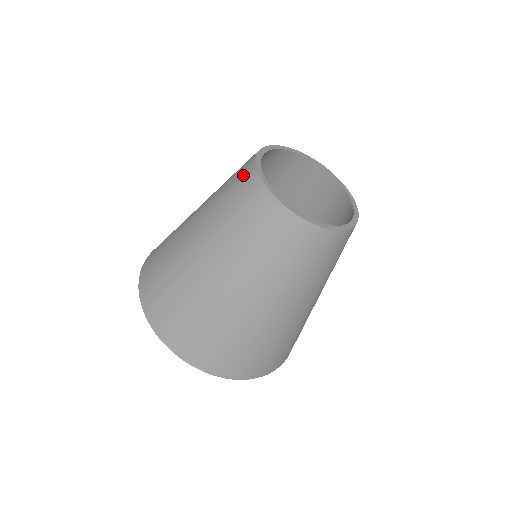
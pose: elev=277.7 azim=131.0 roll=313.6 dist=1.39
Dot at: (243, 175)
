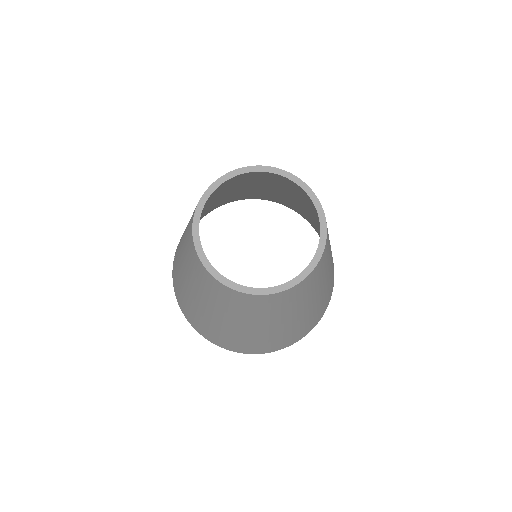
Dot at: (189, 239)
